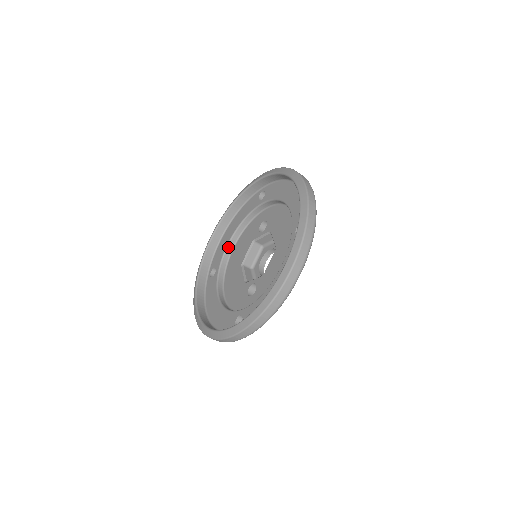
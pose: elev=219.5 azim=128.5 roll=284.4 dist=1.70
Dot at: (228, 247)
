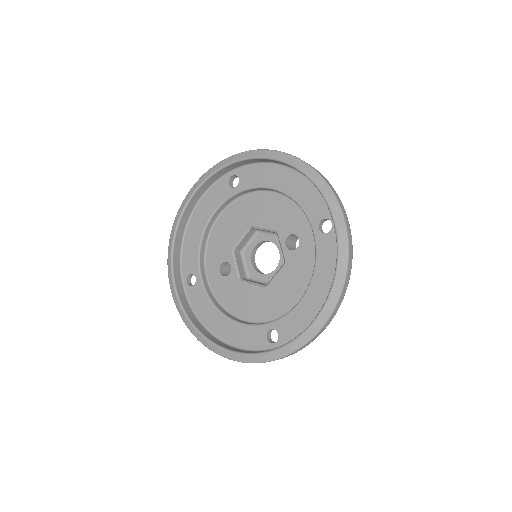
Dot at: (264, 188)
